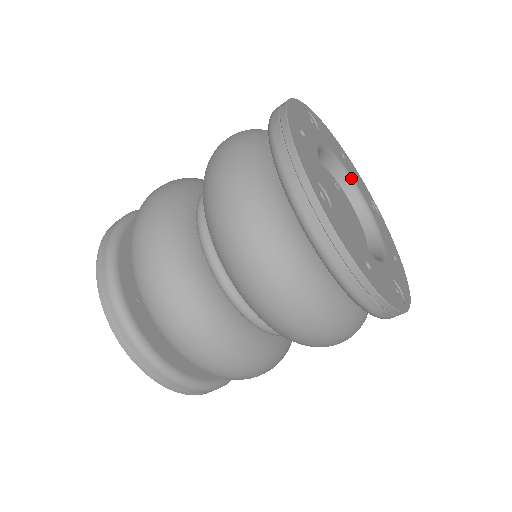
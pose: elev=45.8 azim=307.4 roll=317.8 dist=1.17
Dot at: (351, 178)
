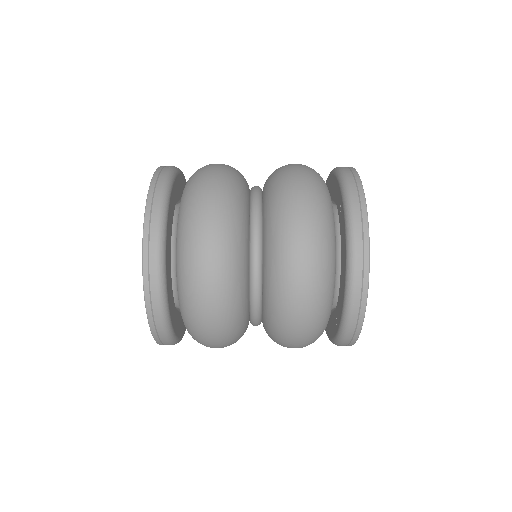
Dot at: occluded
